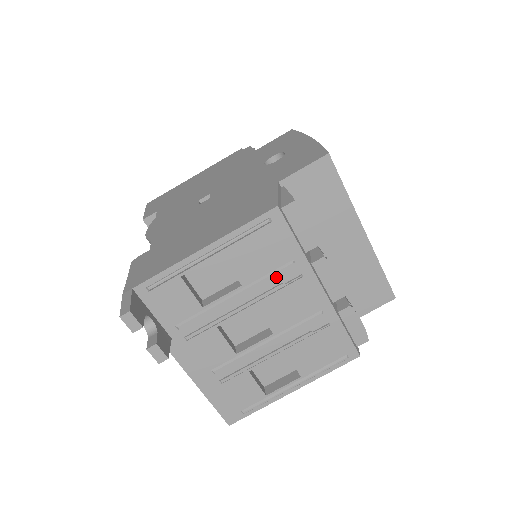
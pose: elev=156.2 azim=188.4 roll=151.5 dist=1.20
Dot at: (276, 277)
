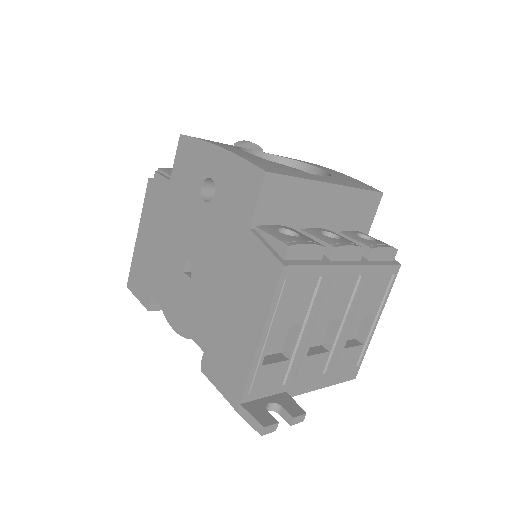
Dot at: (318, 296)
